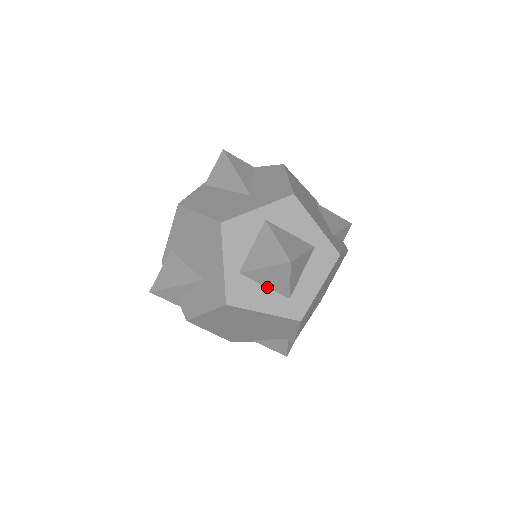
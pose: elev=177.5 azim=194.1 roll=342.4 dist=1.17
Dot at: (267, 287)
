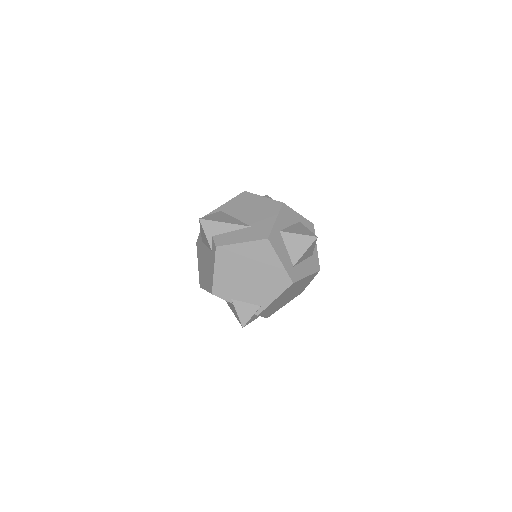
Dot at: (287, 250)
